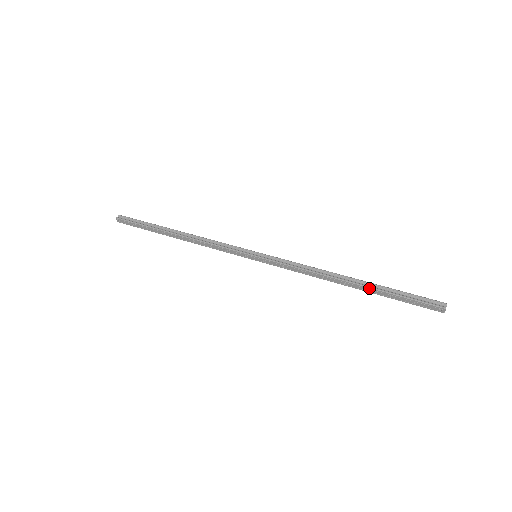
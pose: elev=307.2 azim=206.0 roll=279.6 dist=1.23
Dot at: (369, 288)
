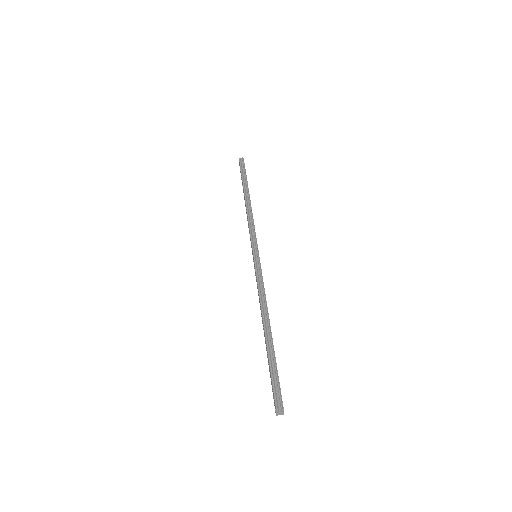
Dot at: (267, 345)
